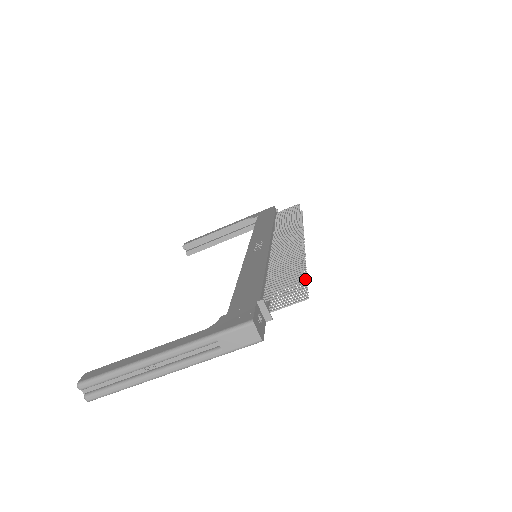
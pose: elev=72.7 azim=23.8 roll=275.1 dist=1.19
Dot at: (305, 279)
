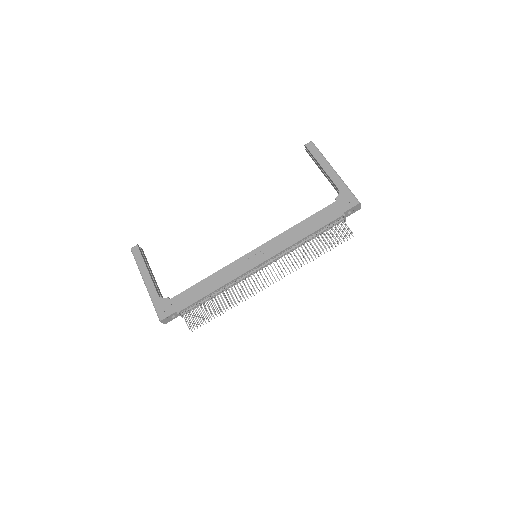
Dot at: (214, 318)
